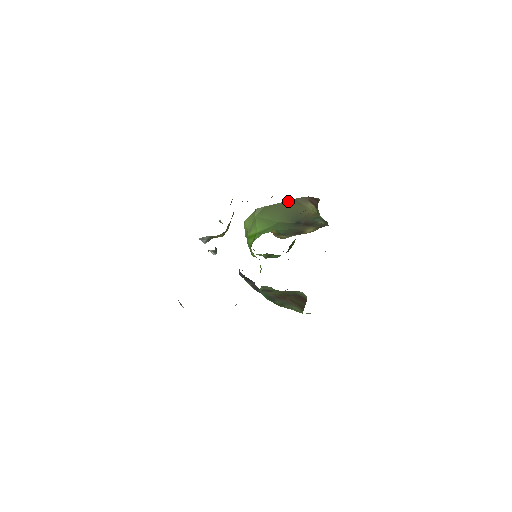
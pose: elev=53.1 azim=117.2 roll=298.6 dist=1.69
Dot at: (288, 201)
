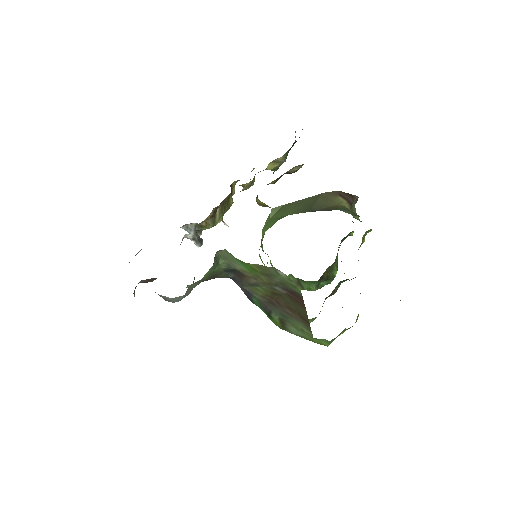
Dot at: (311, 197)
